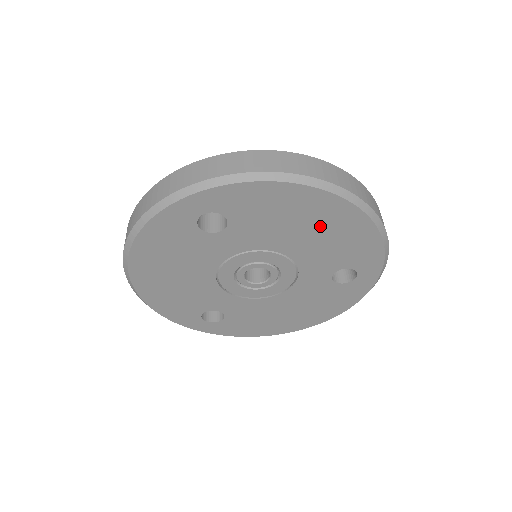
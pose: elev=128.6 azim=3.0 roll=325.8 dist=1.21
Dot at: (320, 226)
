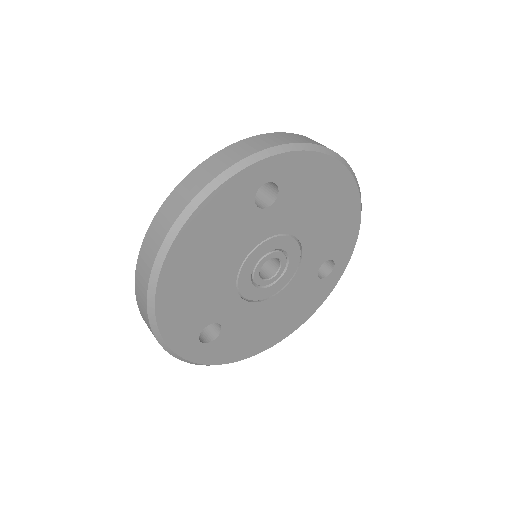
Dot at: (332, 208)
